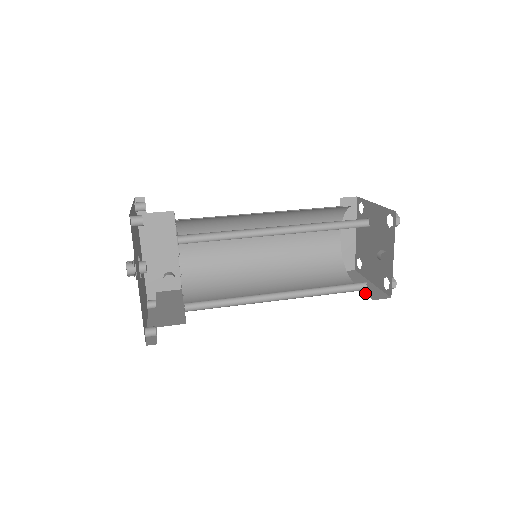
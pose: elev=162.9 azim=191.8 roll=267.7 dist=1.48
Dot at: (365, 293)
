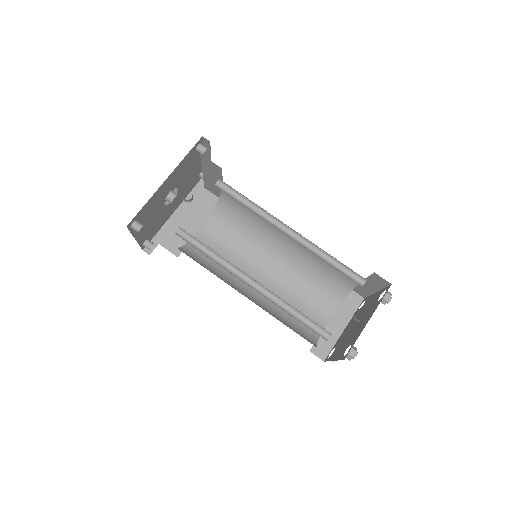
Dot at: occluded
